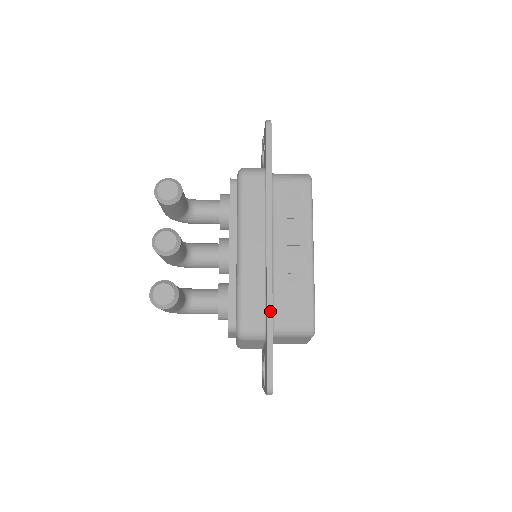
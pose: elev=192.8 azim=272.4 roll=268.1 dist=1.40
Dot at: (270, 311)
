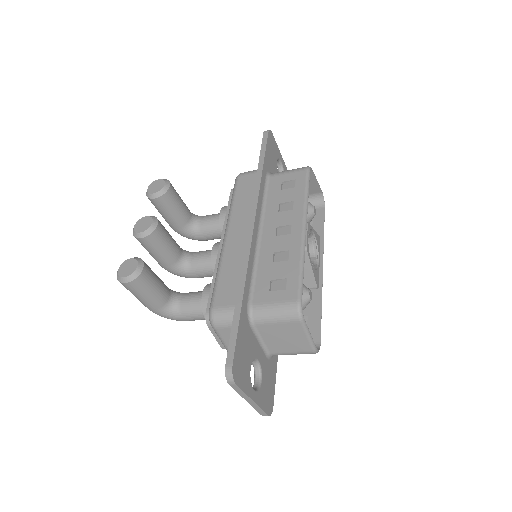
Dot at: (242, 285)
